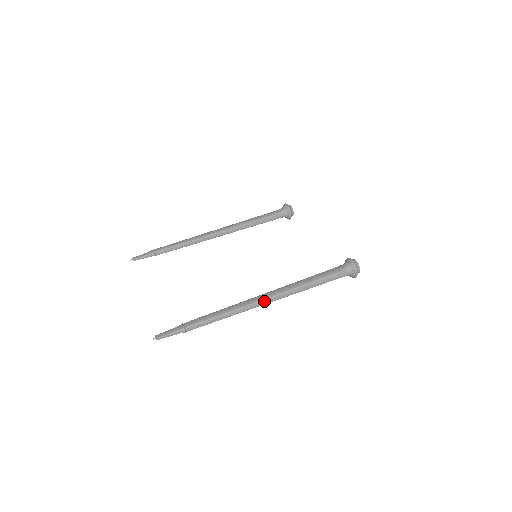
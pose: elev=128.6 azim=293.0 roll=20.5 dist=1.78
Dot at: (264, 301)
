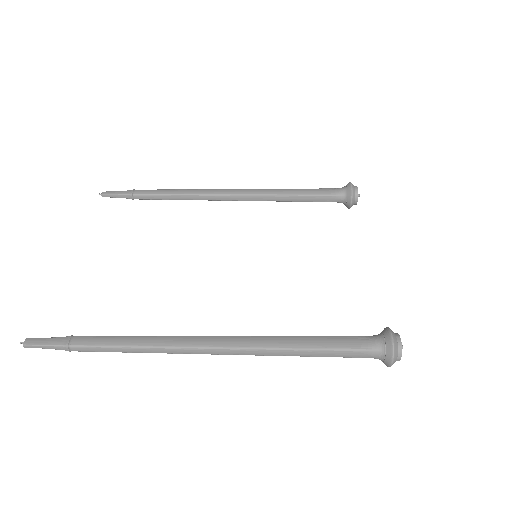
Dot at: (210, 350)
